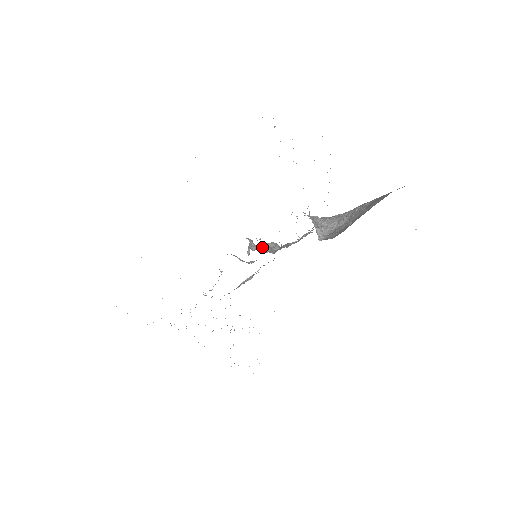
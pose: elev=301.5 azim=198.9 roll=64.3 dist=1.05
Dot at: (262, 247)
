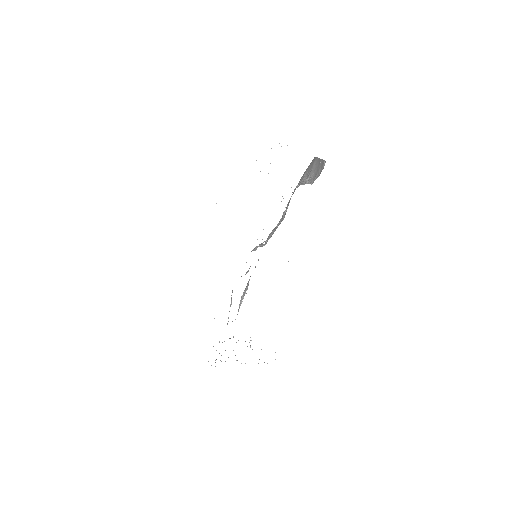
Dot at: occluded
